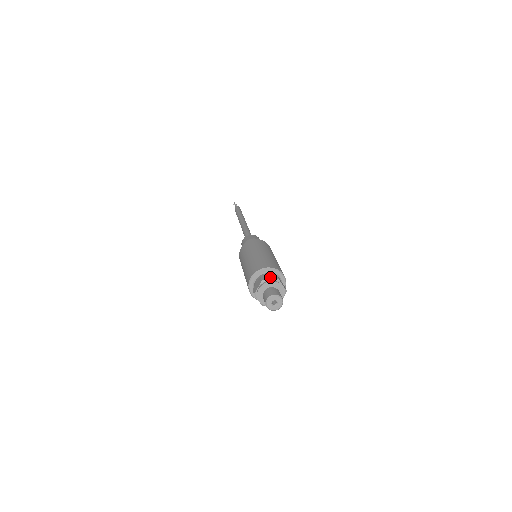
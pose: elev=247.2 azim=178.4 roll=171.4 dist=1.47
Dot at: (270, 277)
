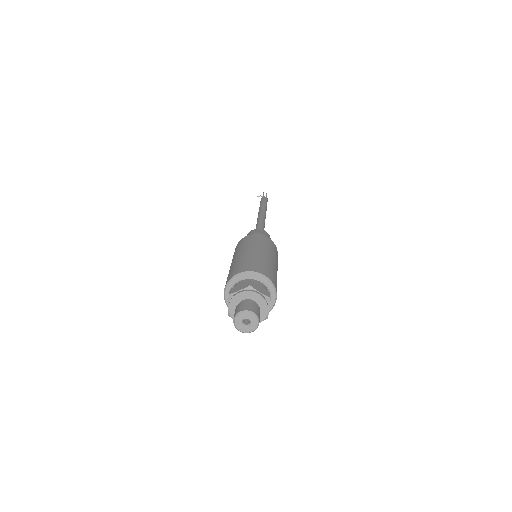
Dot at: (240, 286)
